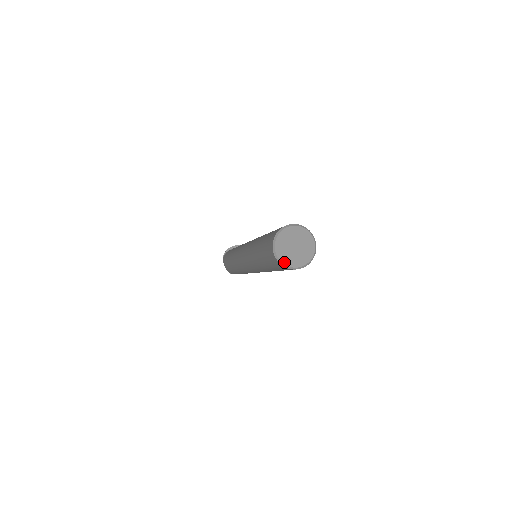
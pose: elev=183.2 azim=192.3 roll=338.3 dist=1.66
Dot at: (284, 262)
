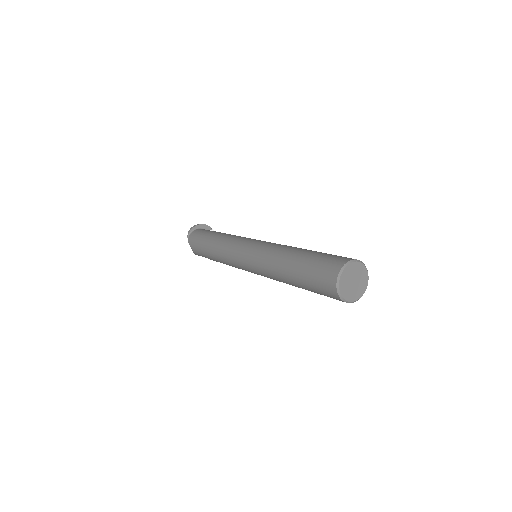
Dot at: (346, 299)
